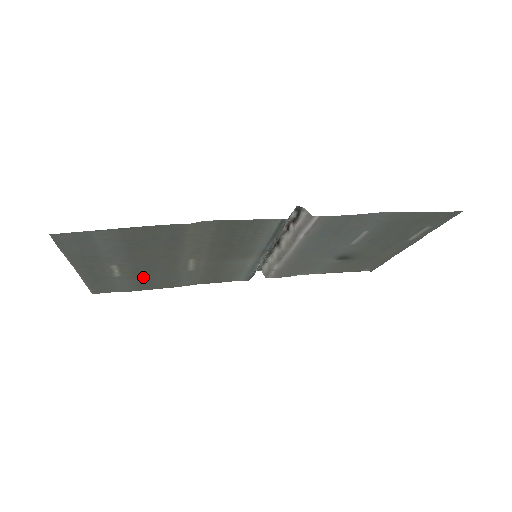
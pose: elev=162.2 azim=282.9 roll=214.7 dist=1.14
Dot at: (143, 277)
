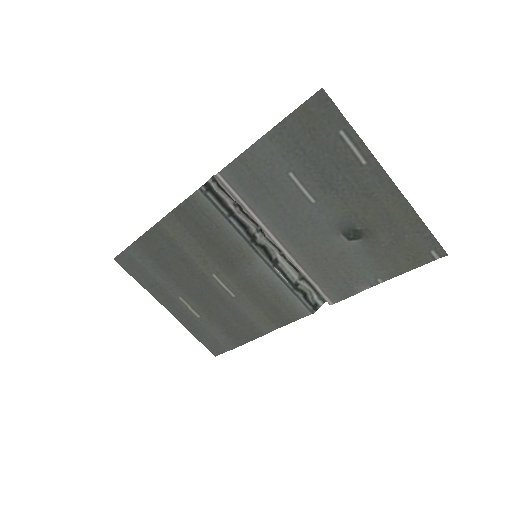
Dot at: (218, 318)
